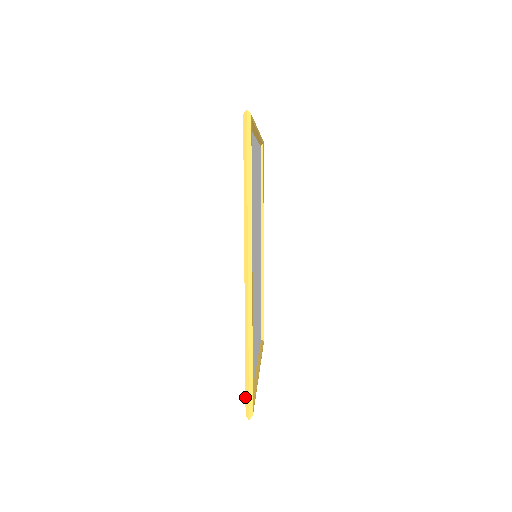
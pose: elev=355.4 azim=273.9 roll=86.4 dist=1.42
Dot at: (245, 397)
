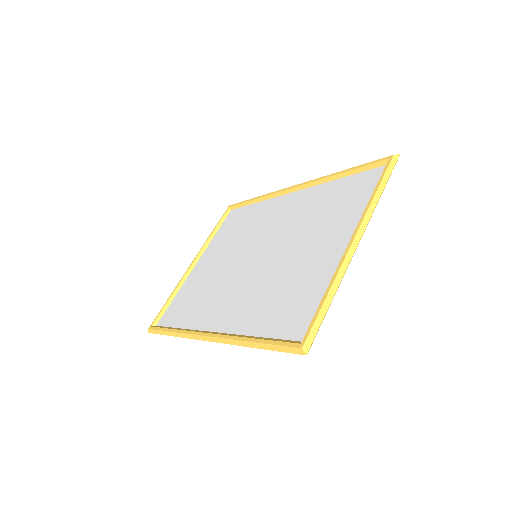
Dot at: occluded
